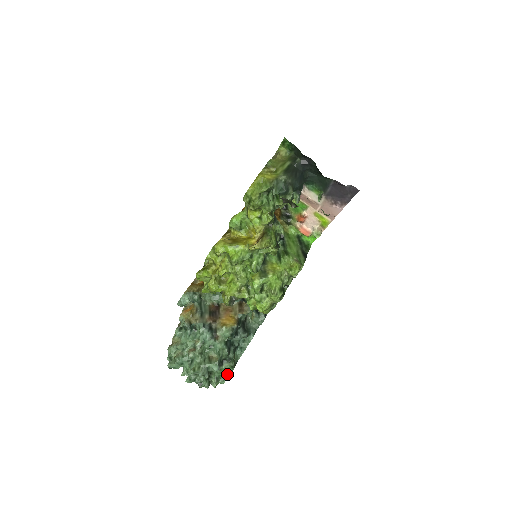
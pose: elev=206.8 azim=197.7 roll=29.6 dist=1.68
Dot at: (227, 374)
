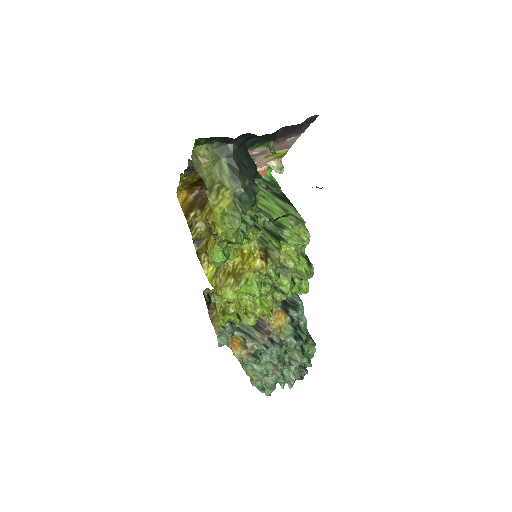
Dot at: (312, 350)
